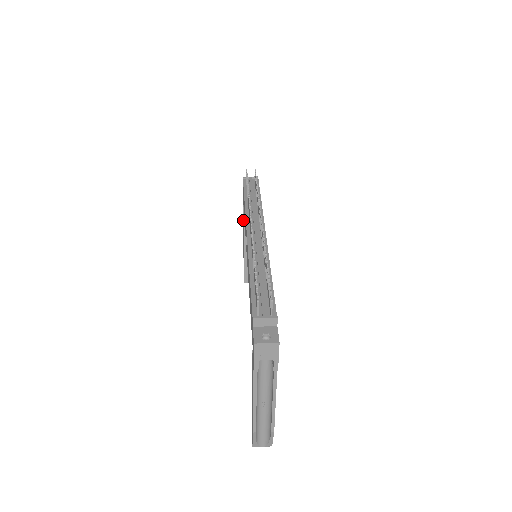
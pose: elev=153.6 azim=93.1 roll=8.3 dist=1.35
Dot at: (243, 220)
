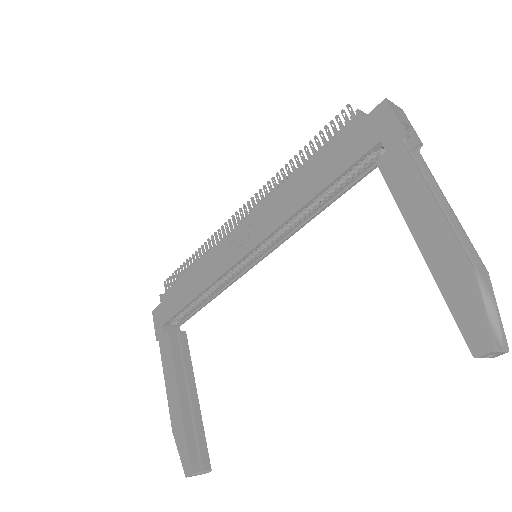
Dot at: (171, 350)
